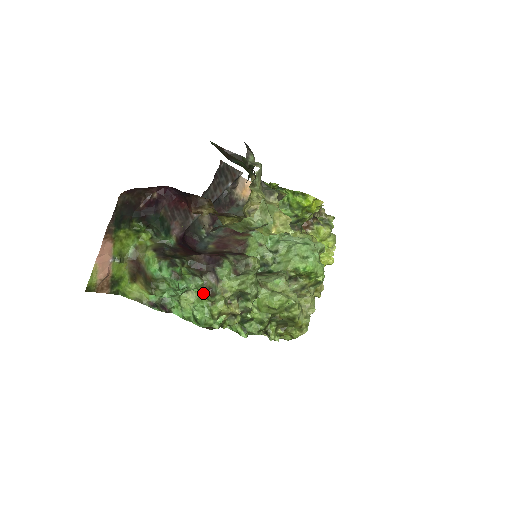
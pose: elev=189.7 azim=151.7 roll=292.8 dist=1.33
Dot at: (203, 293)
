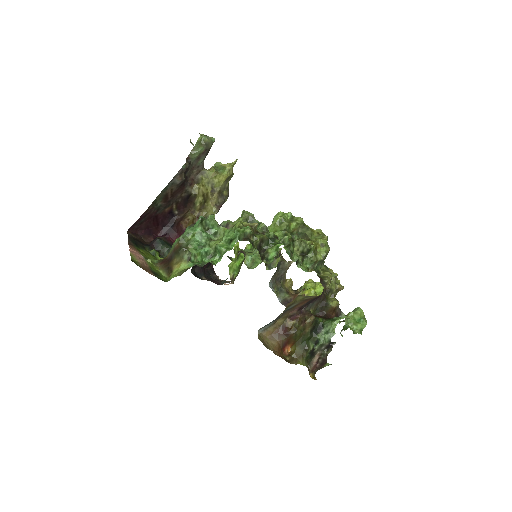
Dot at: (222, 227)
